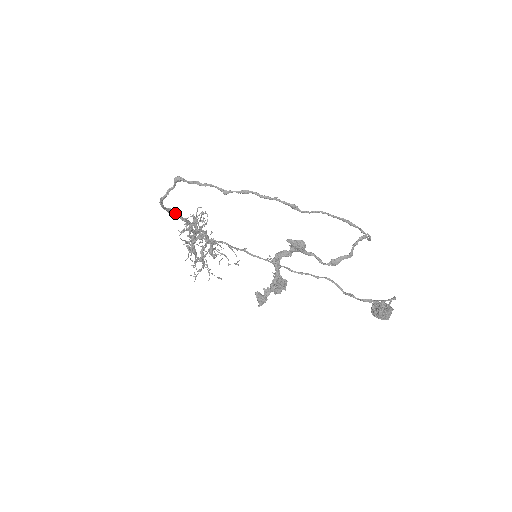
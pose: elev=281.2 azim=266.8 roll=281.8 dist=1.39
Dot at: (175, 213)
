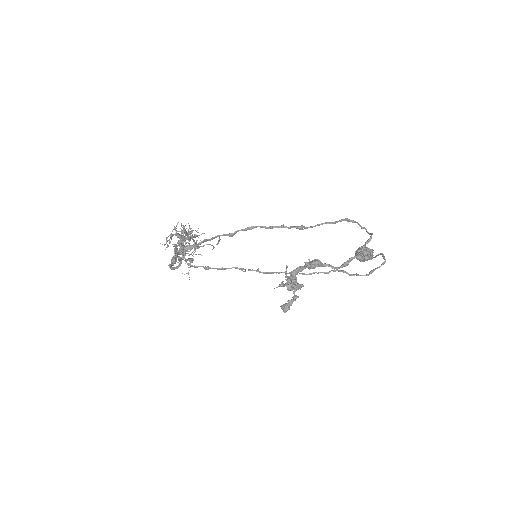
Dot at: (175, 256)
